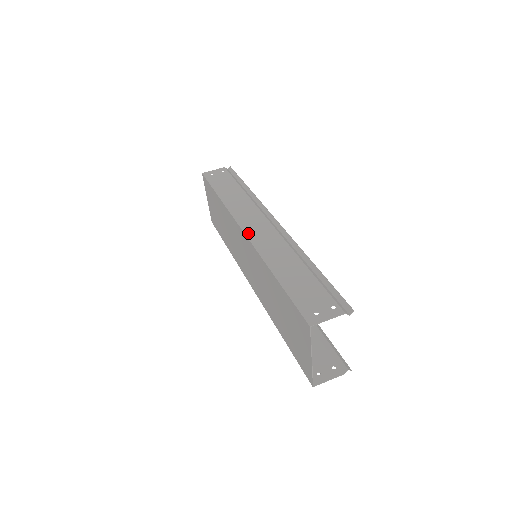
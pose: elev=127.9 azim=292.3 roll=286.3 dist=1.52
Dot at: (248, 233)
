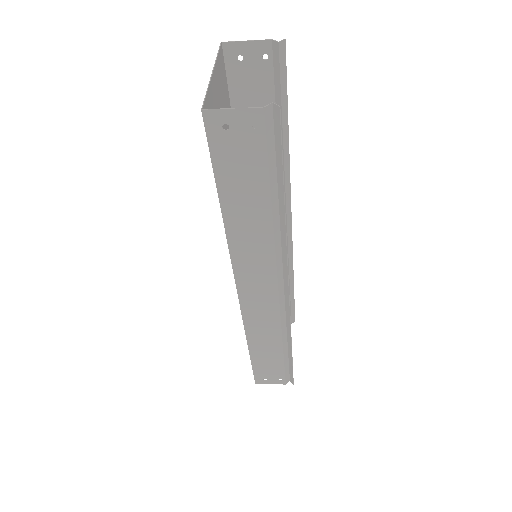
Dot at: occluded
